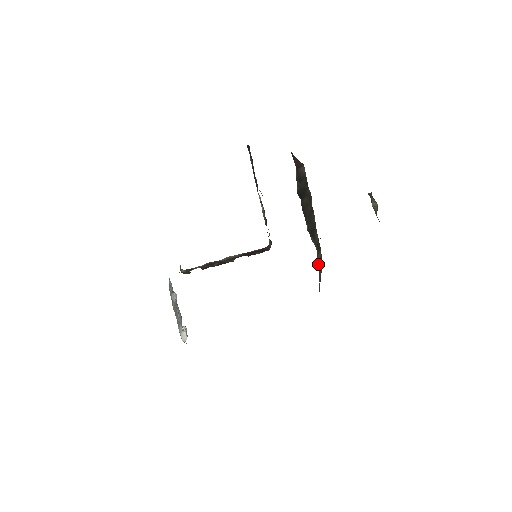
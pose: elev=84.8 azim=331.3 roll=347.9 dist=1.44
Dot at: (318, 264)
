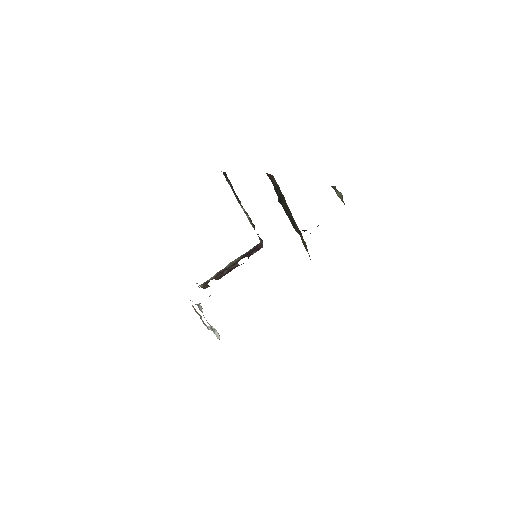
Dot at: (304, 246)
